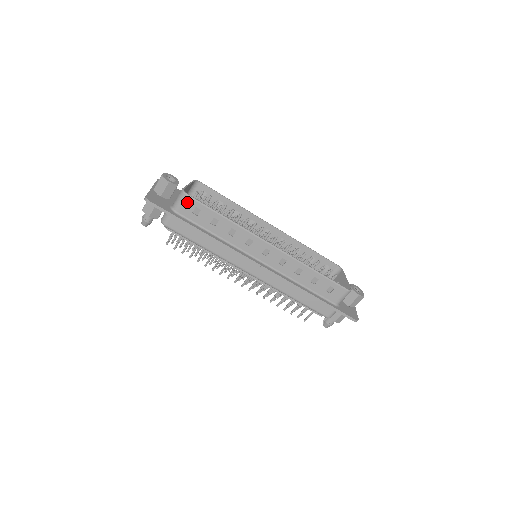
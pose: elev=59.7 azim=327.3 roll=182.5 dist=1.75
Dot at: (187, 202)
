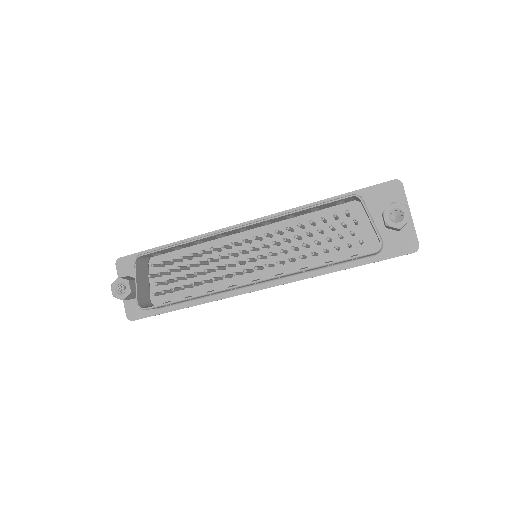
Dot at: occluded
